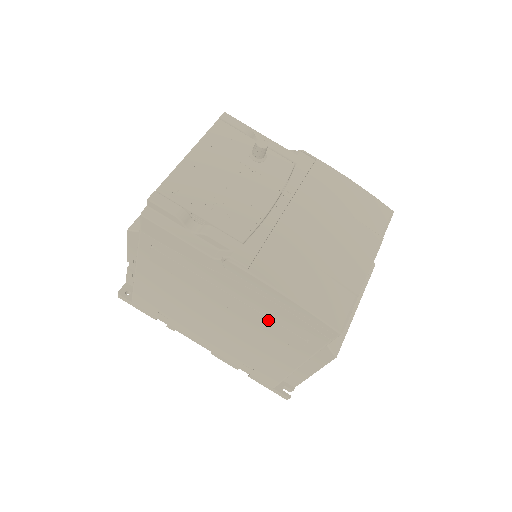
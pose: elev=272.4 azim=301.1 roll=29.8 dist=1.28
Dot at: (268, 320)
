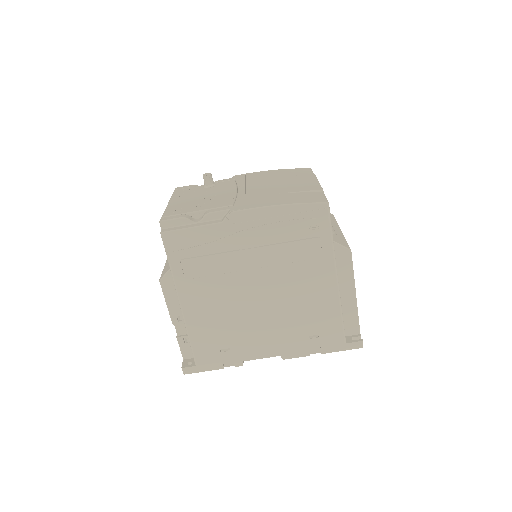
Dot at: (286, 246)
